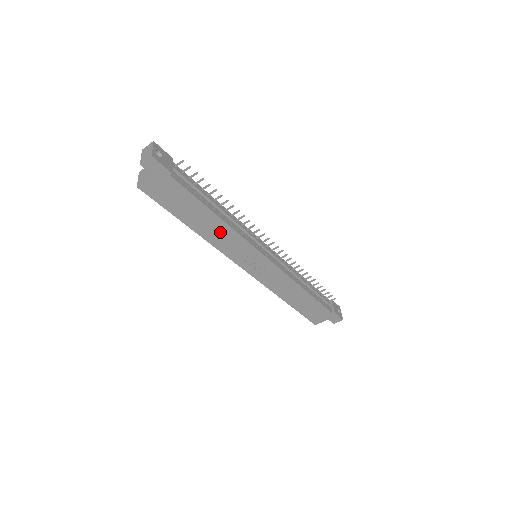
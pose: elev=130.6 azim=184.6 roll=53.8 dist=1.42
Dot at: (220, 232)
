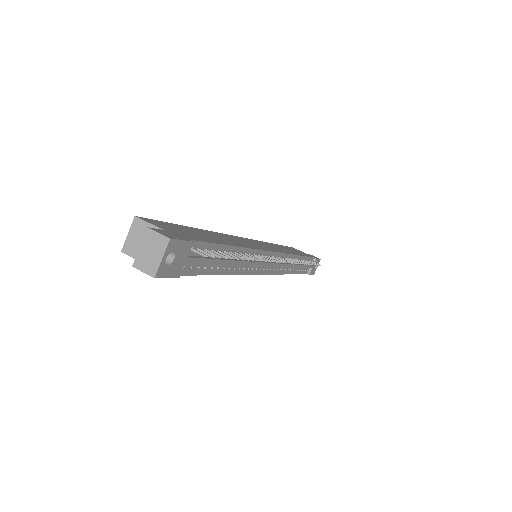
Dot at: occluded
